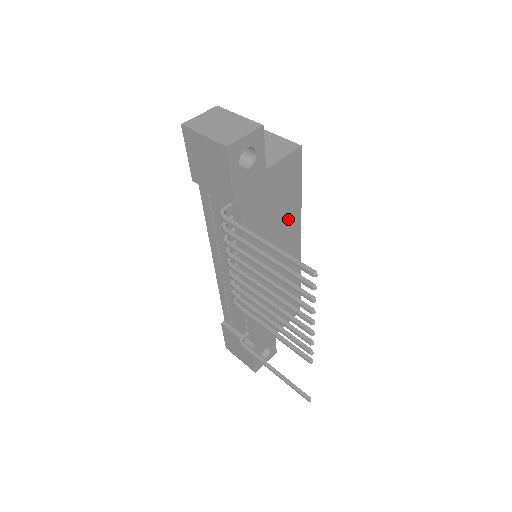
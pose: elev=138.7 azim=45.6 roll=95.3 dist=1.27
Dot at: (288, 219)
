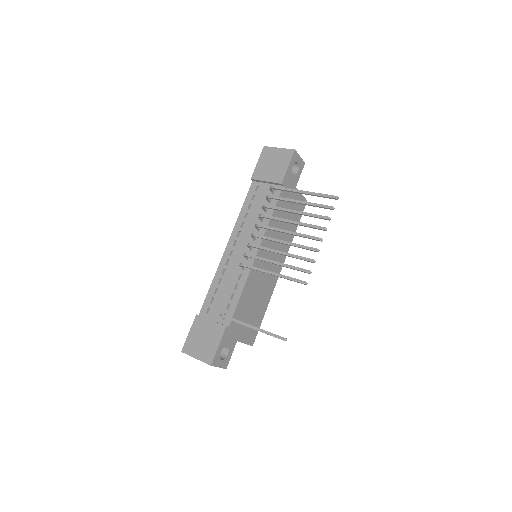
Dot at: (286, 239)
